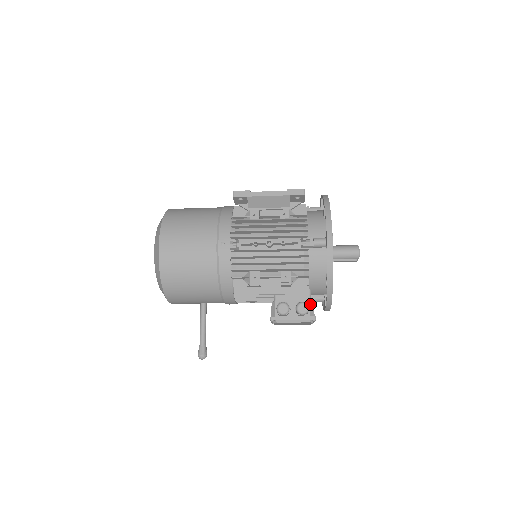
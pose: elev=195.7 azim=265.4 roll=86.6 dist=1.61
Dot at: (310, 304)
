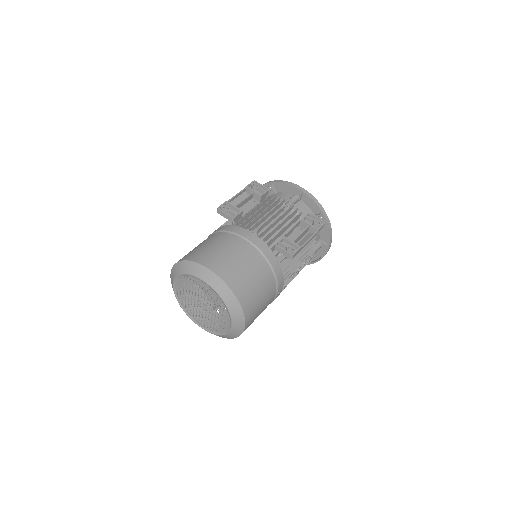
Dot at: occluded
